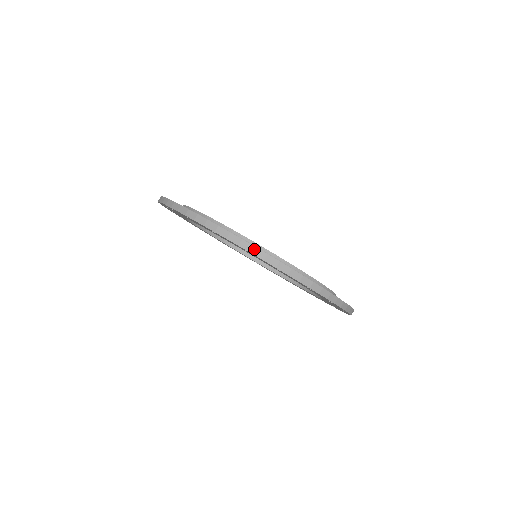
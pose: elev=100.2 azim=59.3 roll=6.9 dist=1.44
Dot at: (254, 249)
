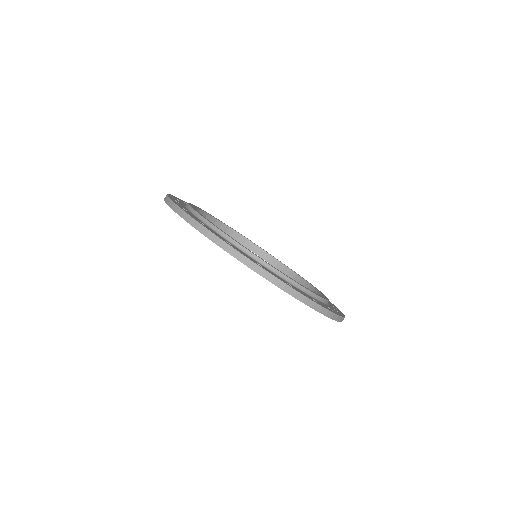
Dot at: (229, 248)
